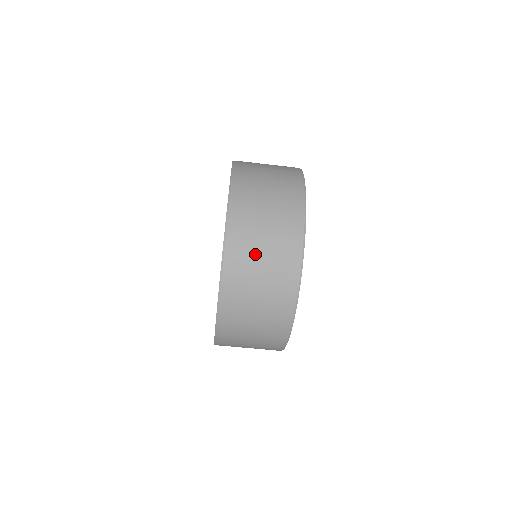
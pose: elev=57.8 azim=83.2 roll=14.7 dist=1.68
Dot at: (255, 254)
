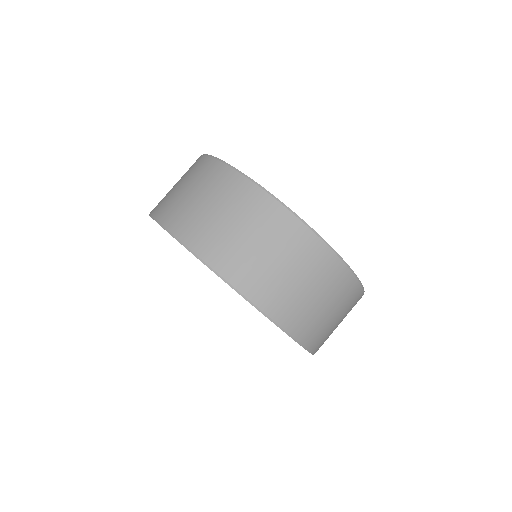
Dot at: (240, 243)
